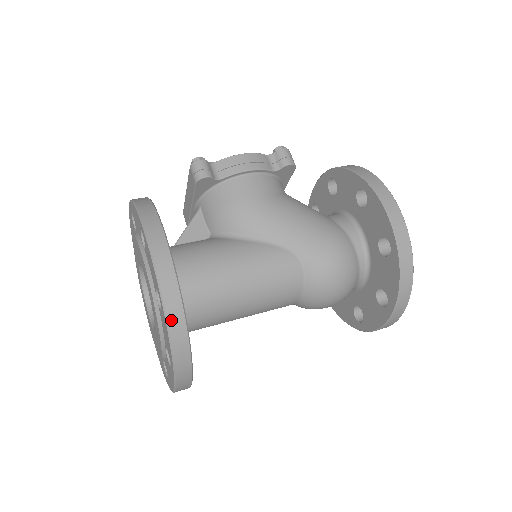
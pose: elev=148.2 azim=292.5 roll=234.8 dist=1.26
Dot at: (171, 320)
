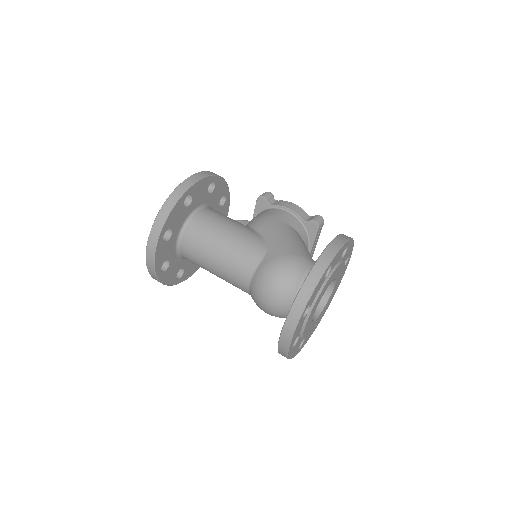
Dot at: (172, 196)
